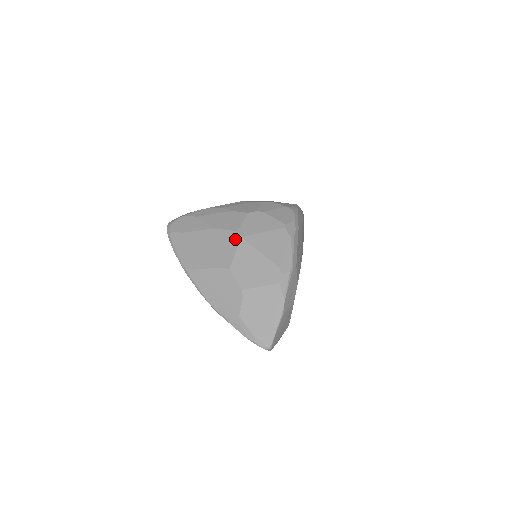
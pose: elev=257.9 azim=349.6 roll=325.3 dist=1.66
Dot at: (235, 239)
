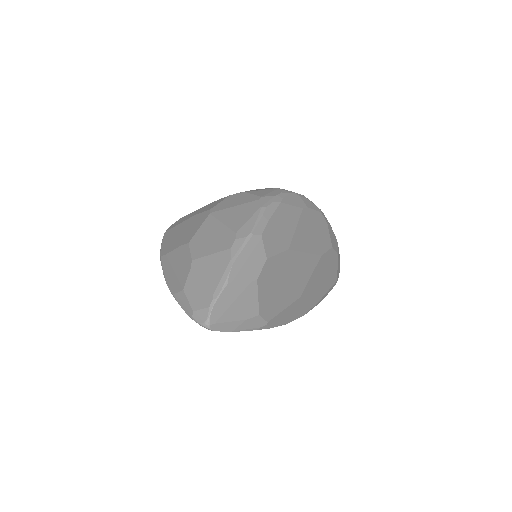
Dot at: (205, 216)
